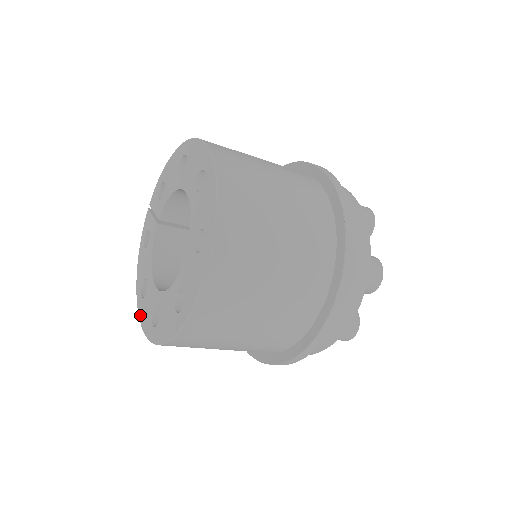
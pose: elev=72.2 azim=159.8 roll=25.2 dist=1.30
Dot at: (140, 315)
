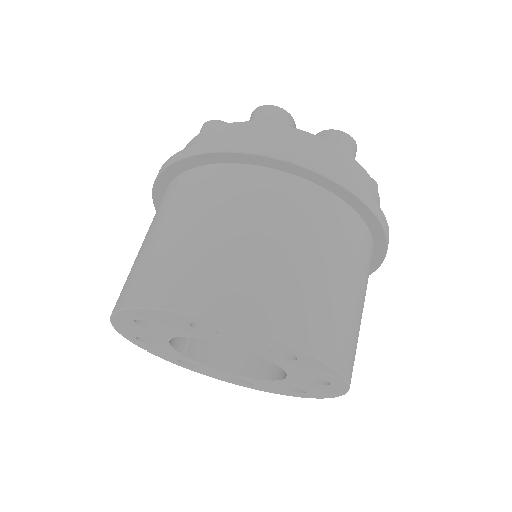
Dot at: occluded
